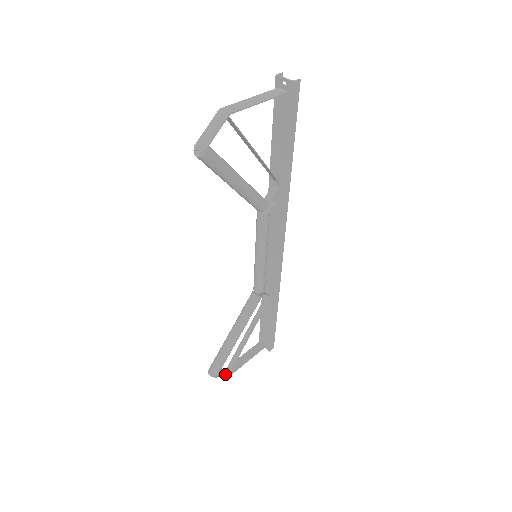
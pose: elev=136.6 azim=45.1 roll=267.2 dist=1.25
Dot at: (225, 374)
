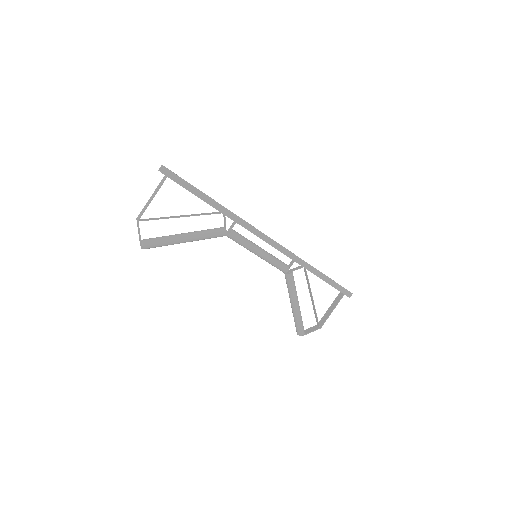
Dot at: (314, 329)
